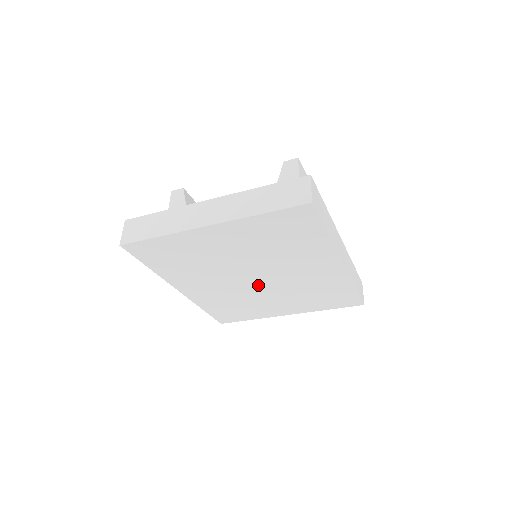
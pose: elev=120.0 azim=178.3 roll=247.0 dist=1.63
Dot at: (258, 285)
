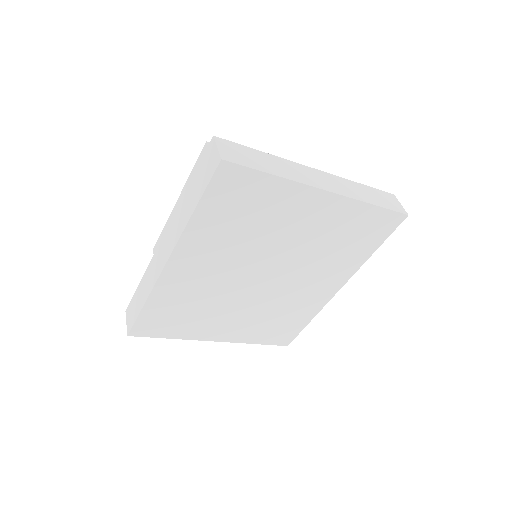
Dot at: (252, 288)
